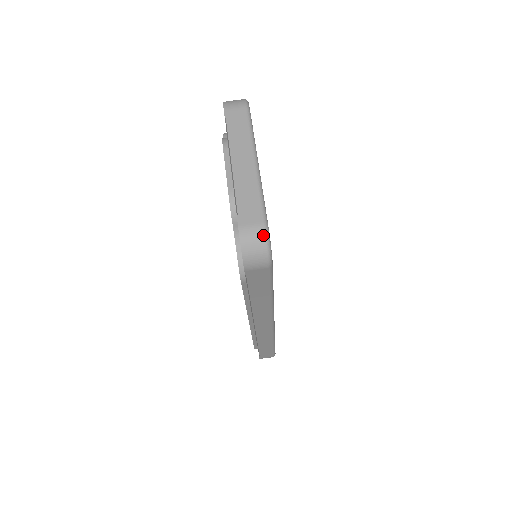
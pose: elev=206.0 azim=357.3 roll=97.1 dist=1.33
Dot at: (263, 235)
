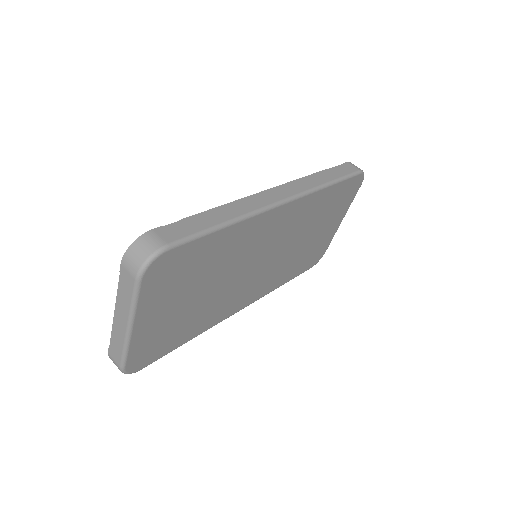
Dot at: (120, 370)
